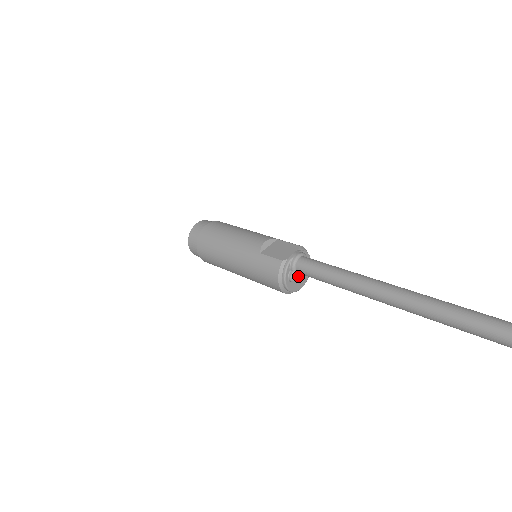
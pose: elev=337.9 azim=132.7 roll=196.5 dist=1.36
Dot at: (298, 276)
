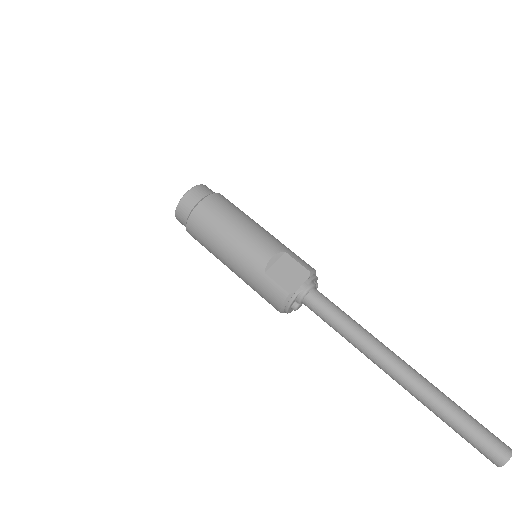
Dot at: occluded
